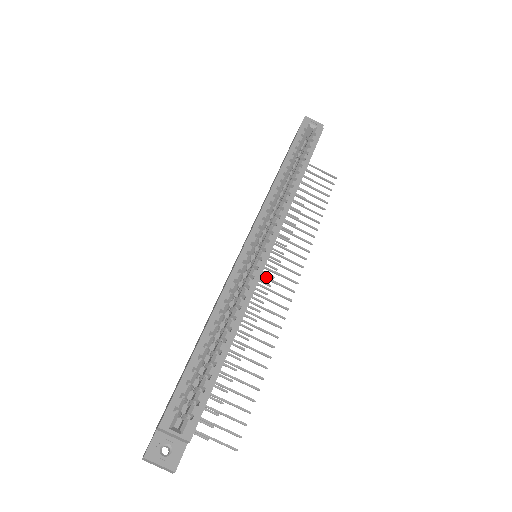
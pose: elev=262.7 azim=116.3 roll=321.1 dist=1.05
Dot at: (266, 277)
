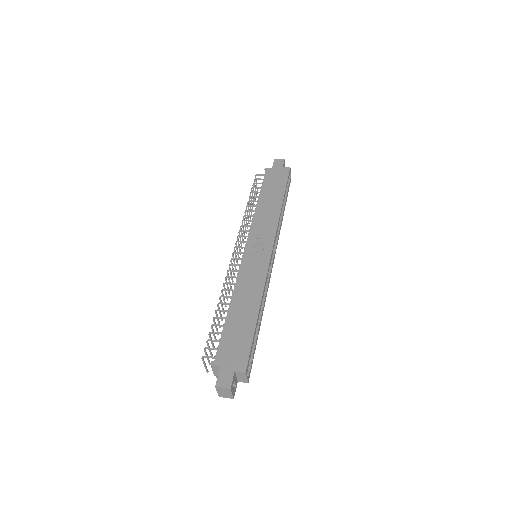
Dot at: occluded
